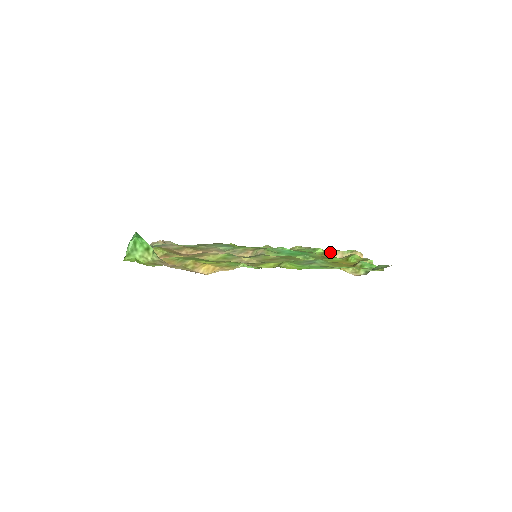
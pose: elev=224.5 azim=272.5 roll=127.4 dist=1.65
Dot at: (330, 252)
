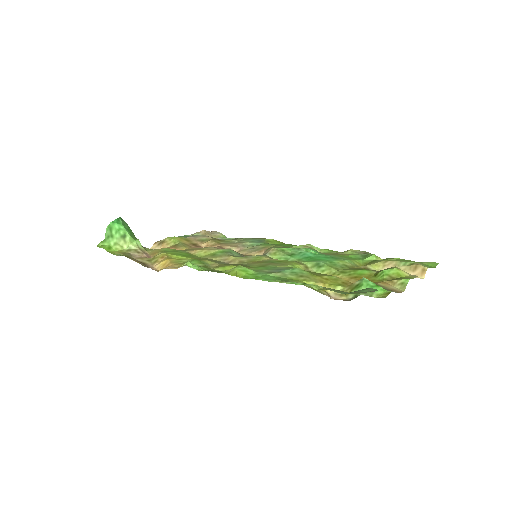
Dot at: (378, 261)
